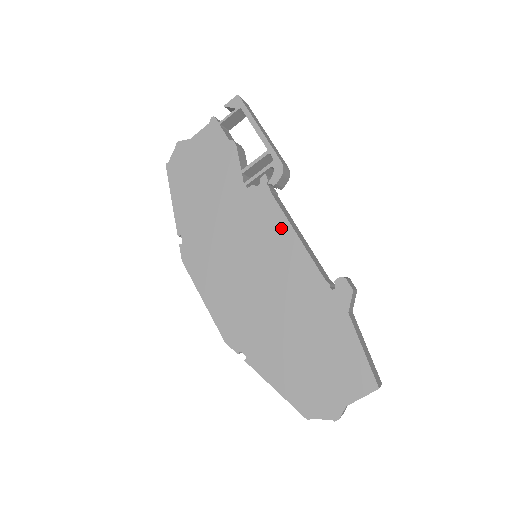
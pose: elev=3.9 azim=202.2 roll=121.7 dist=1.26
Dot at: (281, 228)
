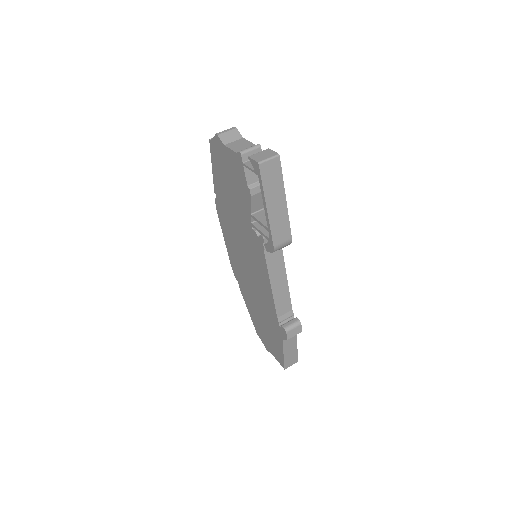
Dot at: (264, 272)
